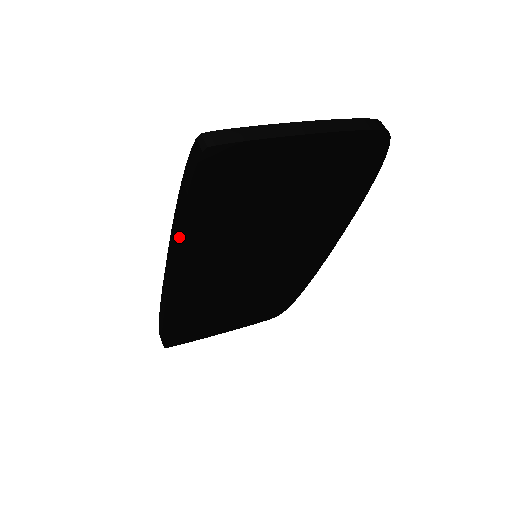
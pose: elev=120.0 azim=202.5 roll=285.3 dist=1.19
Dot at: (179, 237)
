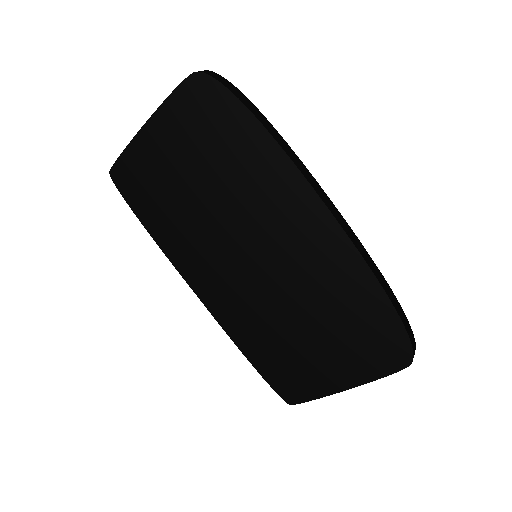
Dot at: (161, 247)
